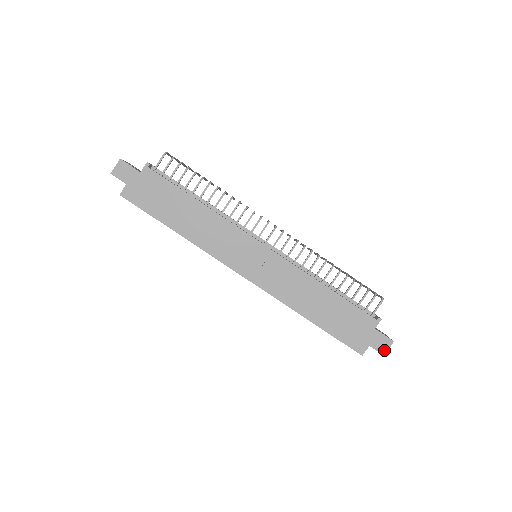
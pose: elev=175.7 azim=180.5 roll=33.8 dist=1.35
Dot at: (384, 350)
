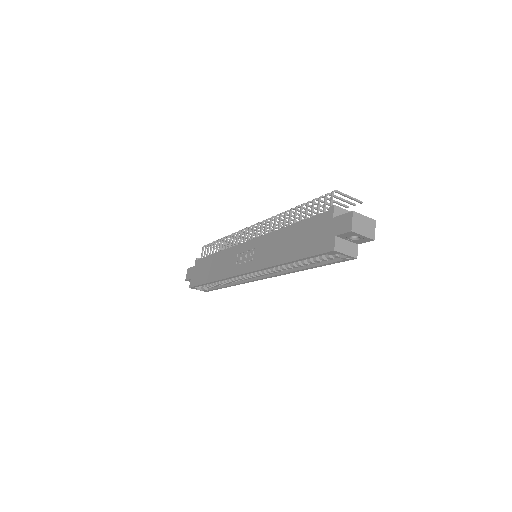
Dot at: (349, 227)
